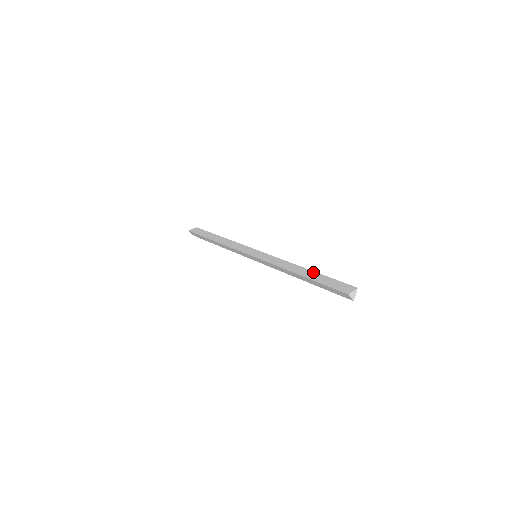
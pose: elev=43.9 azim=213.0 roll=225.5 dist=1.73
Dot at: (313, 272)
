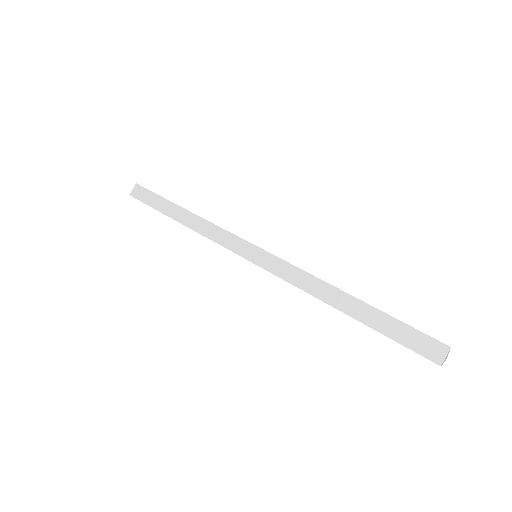
Dot at: (364, 305)
